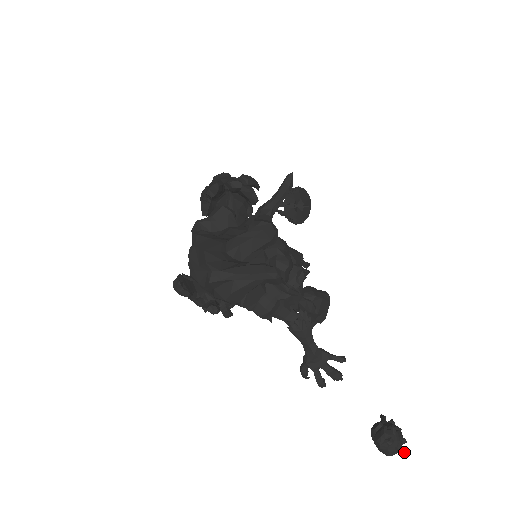
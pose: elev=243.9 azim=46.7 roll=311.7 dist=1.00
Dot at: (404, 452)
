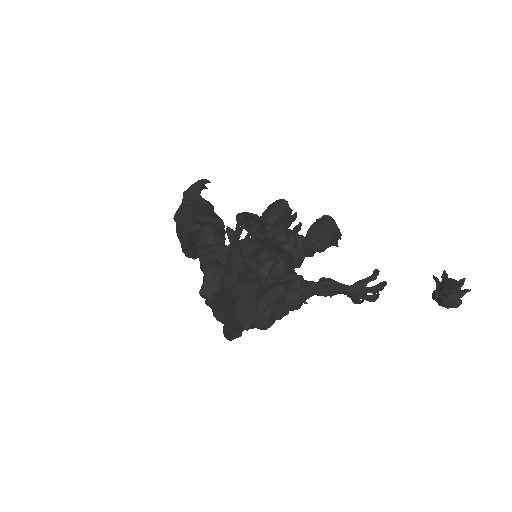
Dot at: occluded
